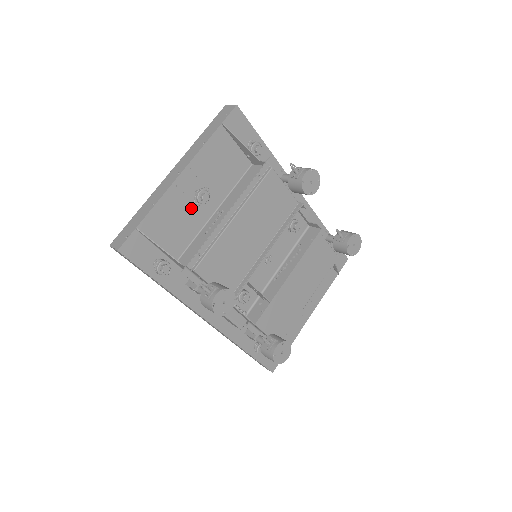
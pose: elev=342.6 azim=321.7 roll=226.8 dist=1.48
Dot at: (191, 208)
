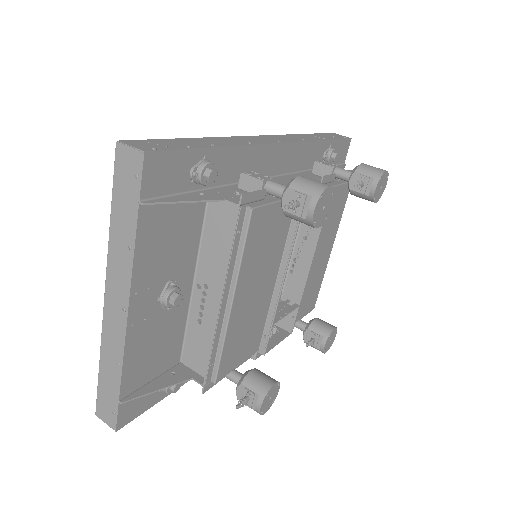
Dot at: (164, 316)
